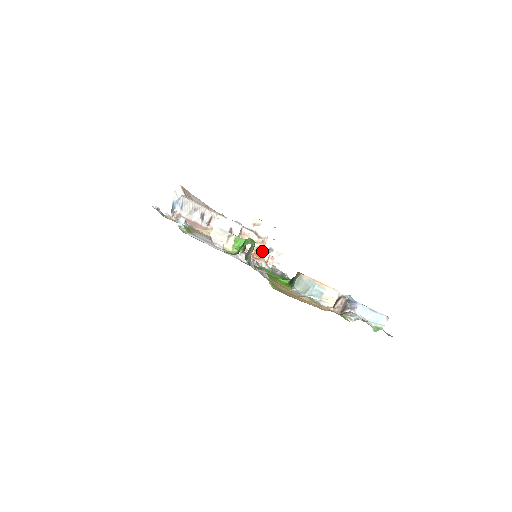
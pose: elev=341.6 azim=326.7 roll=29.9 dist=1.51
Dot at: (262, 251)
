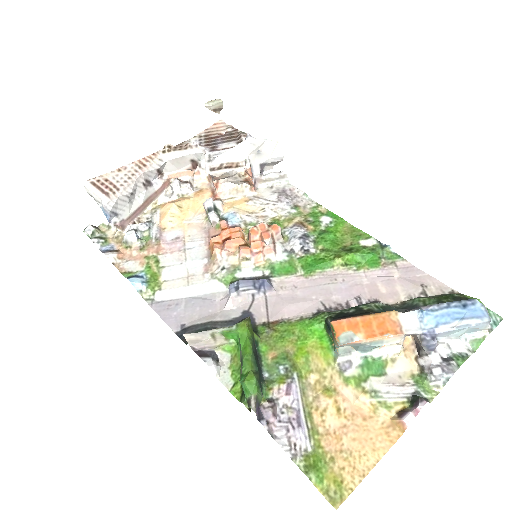
Dot at: (258, 228)
